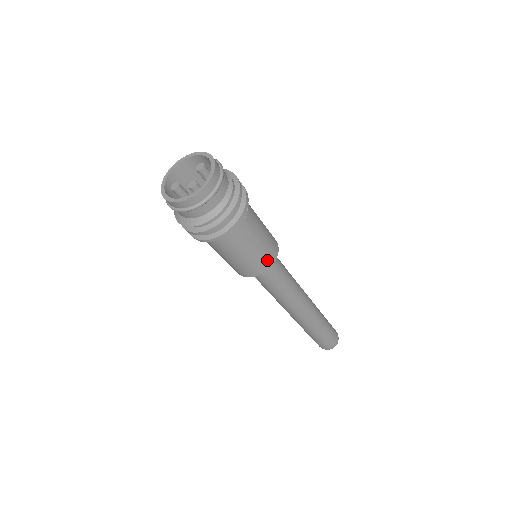
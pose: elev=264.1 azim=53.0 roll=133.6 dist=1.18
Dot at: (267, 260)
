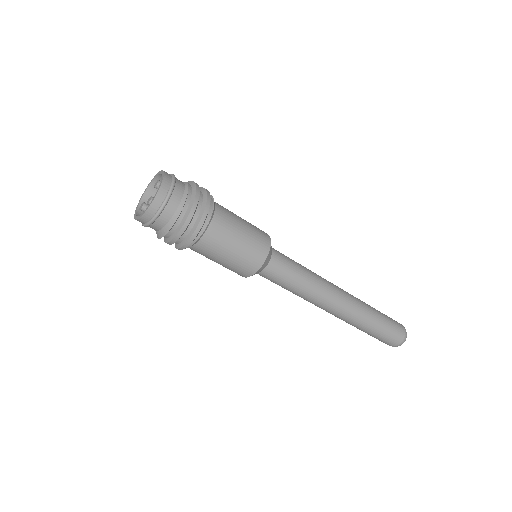
Dot at: (256, 256)
